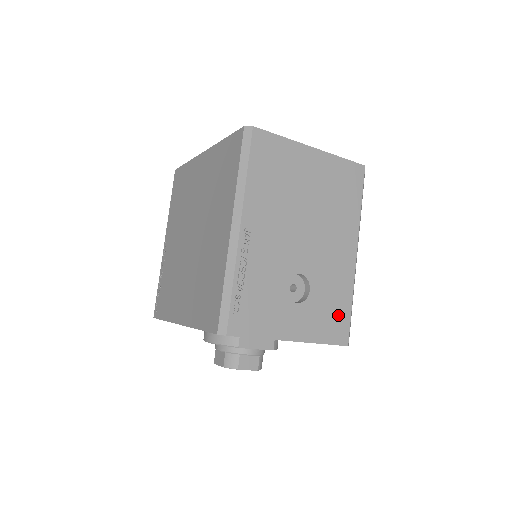
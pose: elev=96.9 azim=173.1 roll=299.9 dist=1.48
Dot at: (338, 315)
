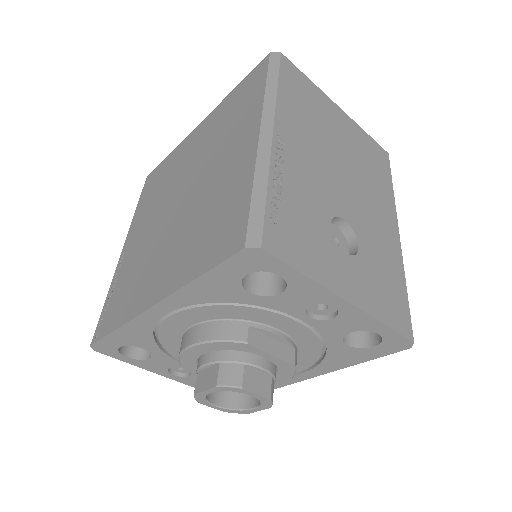
Dot at: (394, 294)
